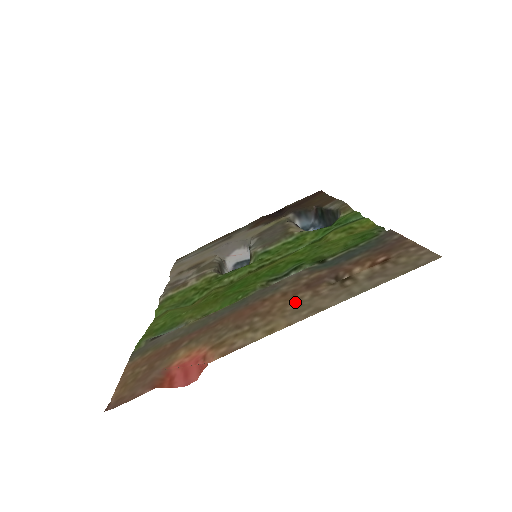
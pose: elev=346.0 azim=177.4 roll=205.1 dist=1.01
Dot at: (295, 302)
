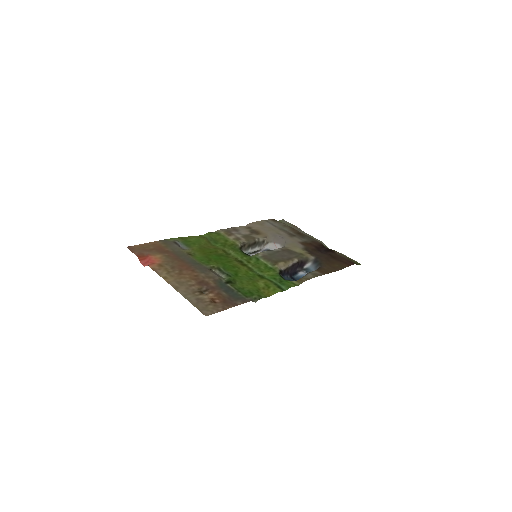
Dot at: (187, 280)
